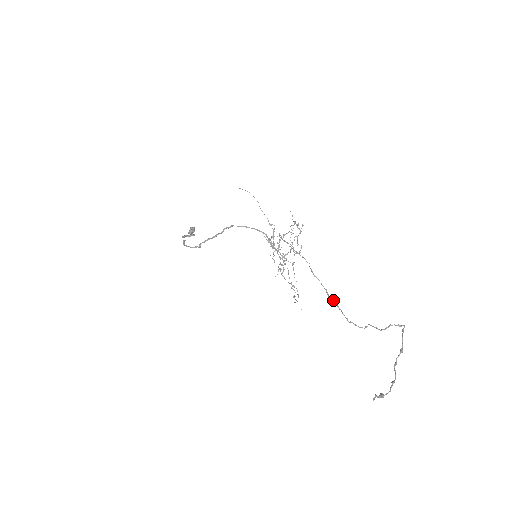
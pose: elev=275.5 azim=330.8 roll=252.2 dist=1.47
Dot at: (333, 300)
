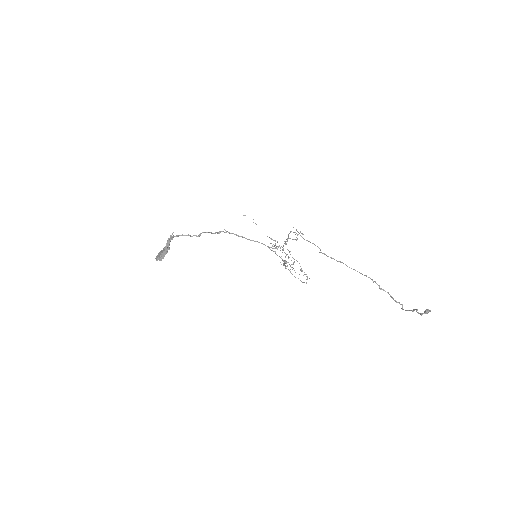
Dot at: (349, 267)
